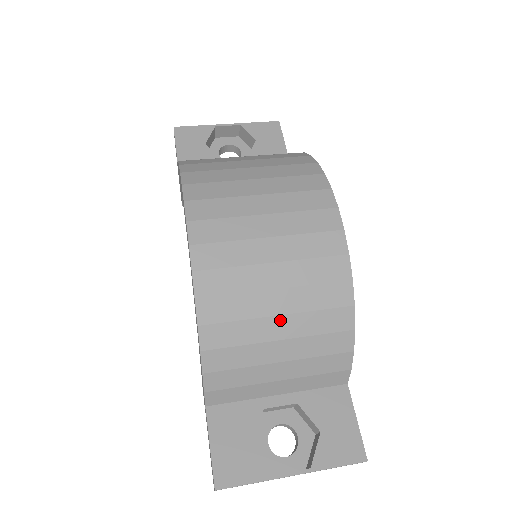
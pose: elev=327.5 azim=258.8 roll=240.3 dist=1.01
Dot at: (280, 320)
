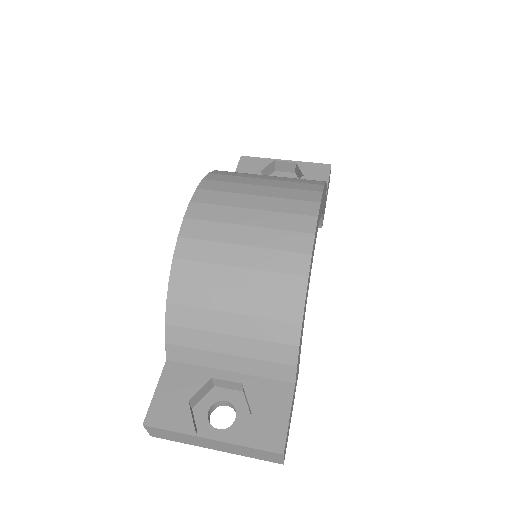
Dot at: (236, 295)
